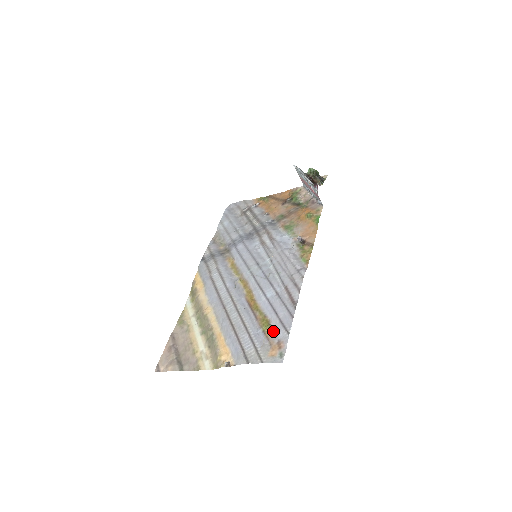
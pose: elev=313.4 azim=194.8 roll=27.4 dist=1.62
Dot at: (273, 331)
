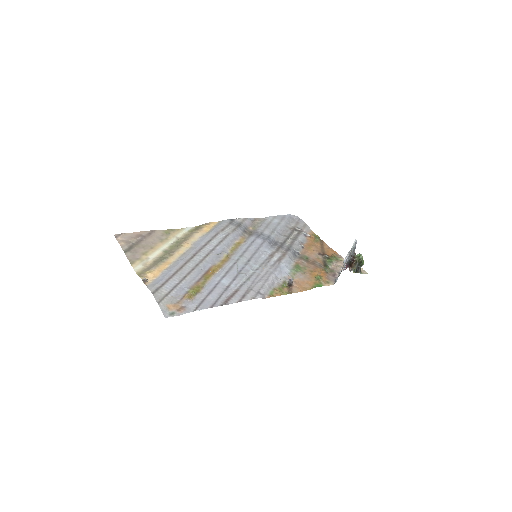
Dot at: (191, 299)
